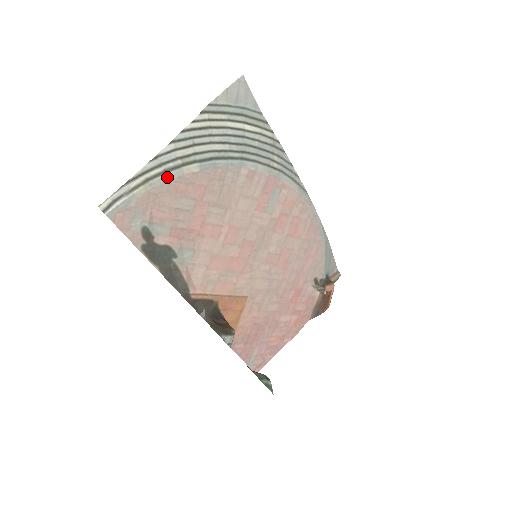
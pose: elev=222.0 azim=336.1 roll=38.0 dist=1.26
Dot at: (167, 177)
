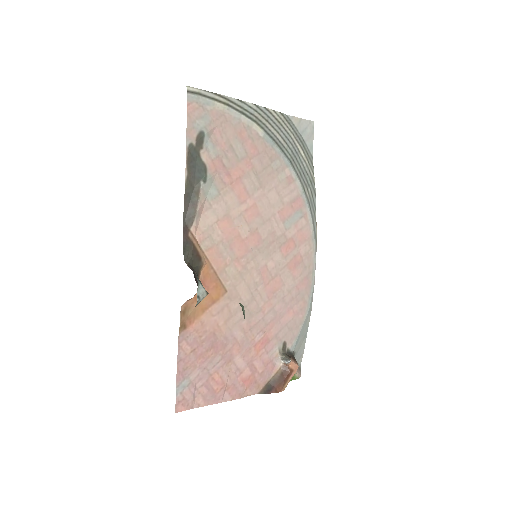
Dot at: (241, 117)
